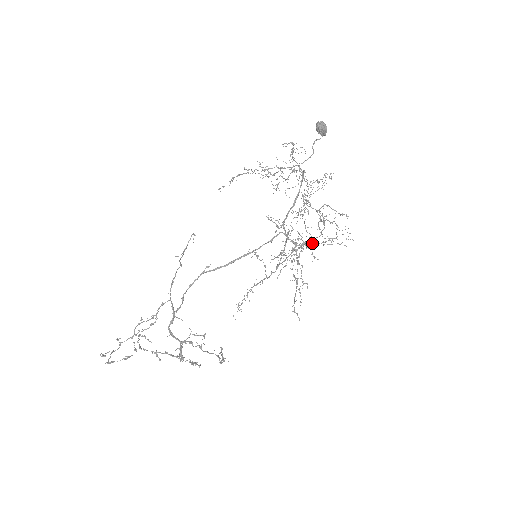
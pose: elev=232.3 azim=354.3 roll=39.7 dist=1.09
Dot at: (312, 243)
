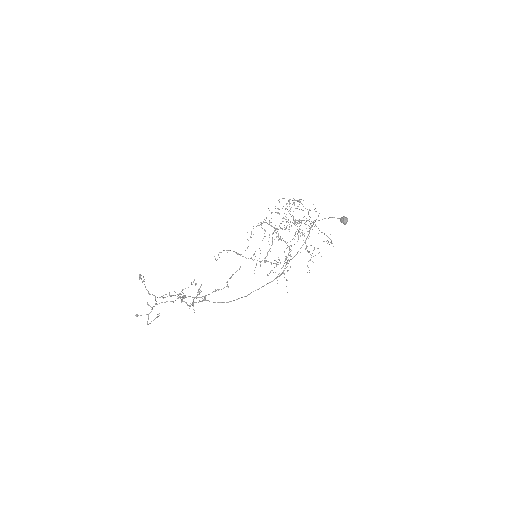
Dot at: (287, 247)
